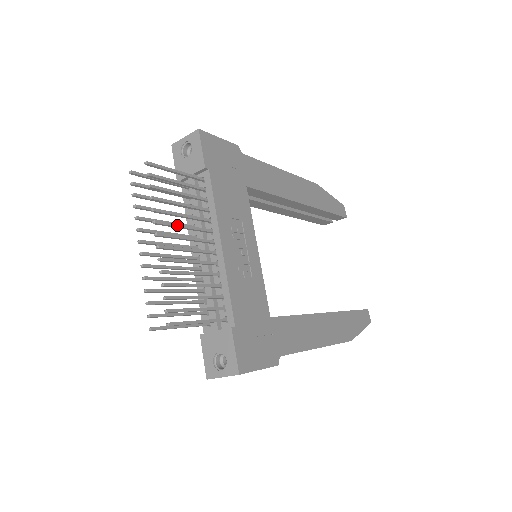
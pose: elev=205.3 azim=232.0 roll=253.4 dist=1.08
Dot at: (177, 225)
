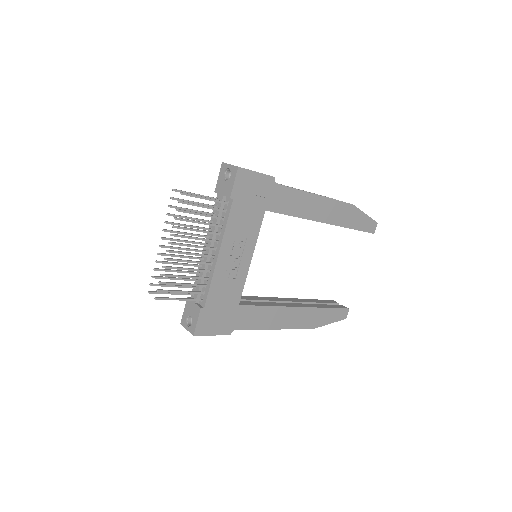
Dot at: (189, 237)
